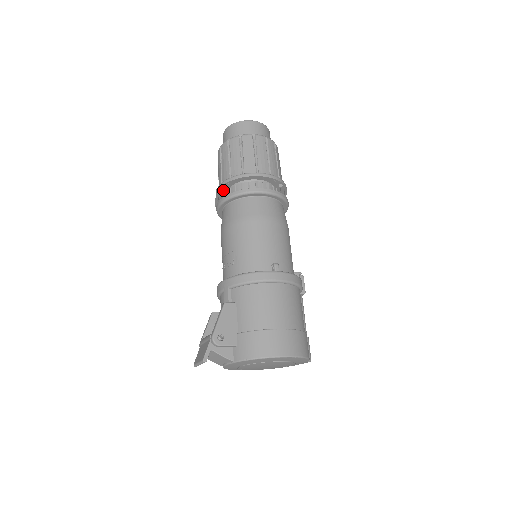
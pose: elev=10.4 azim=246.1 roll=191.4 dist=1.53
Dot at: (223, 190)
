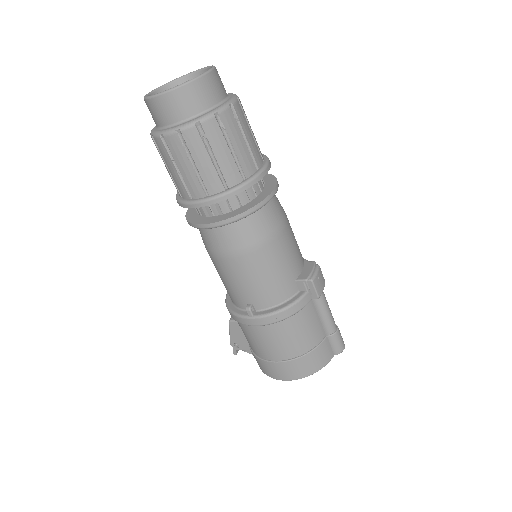
Dot at: occluded
